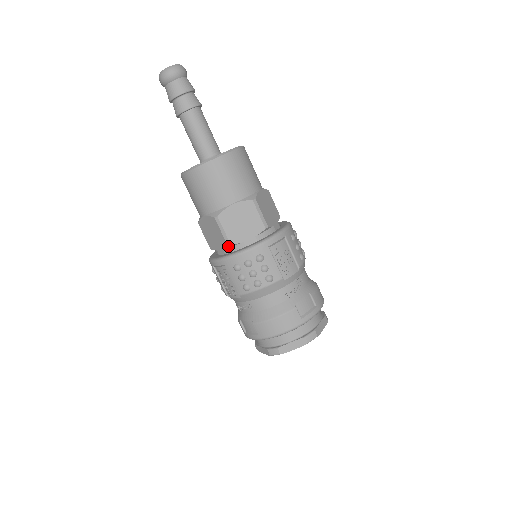
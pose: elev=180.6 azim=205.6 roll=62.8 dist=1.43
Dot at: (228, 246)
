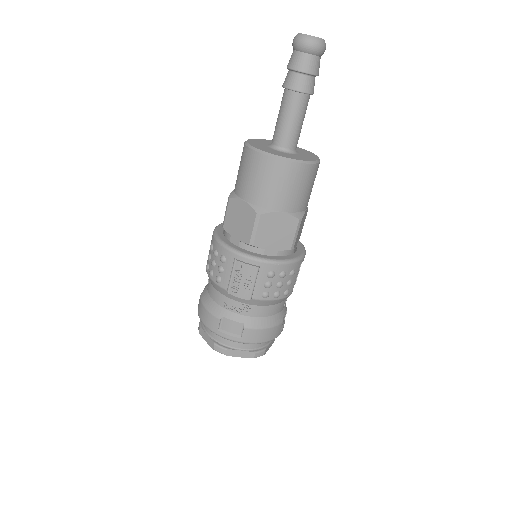
Dot at: (223, 226)
